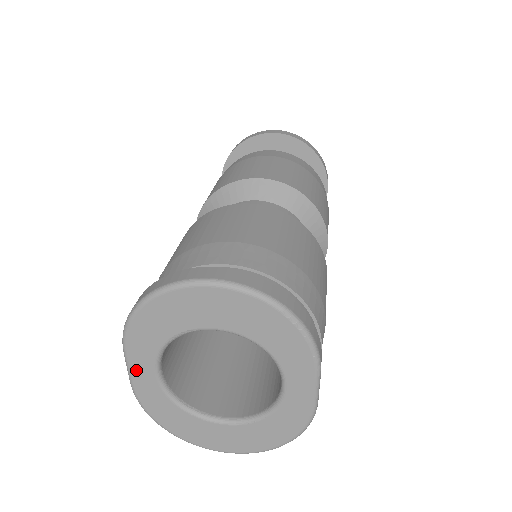
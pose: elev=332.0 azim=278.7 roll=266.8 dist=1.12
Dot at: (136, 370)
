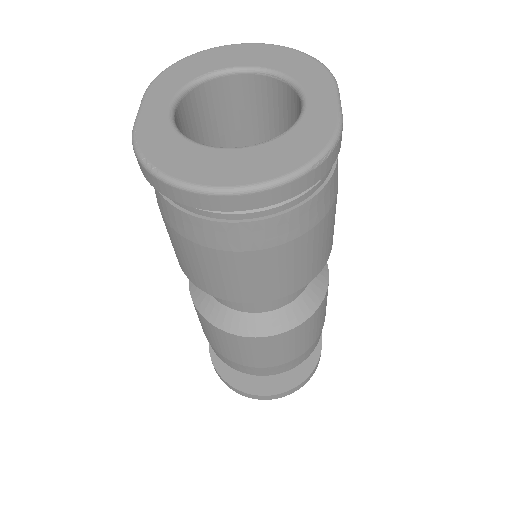
Dot at: (149, 107)
